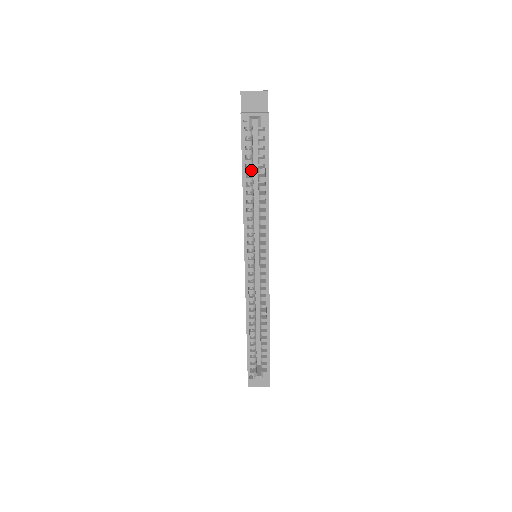
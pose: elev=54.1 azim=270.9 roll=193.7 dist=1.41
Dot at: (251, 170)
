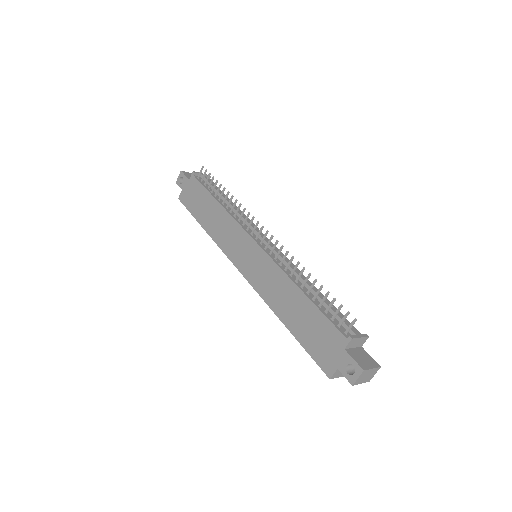
Dot at: occluded
